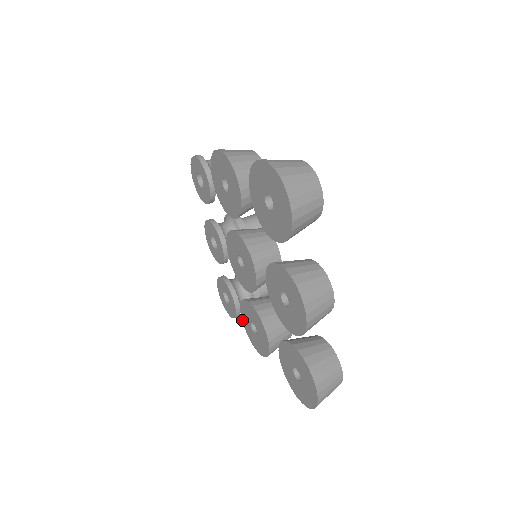
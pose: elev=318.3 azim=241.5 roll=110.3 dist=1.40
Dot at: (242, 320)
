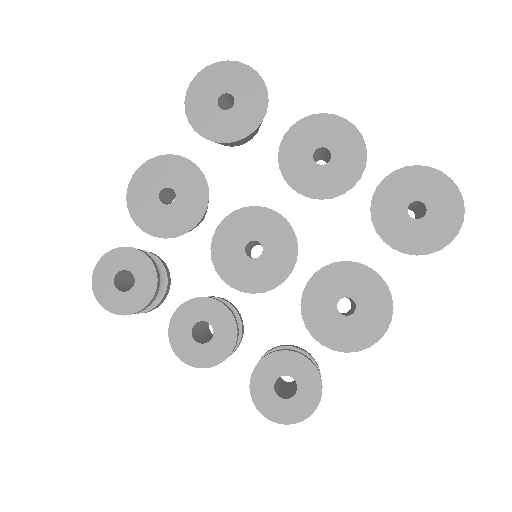
Dot at: (329, 348)
